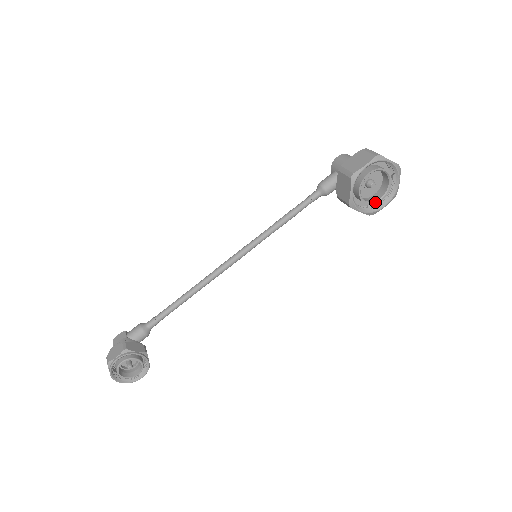
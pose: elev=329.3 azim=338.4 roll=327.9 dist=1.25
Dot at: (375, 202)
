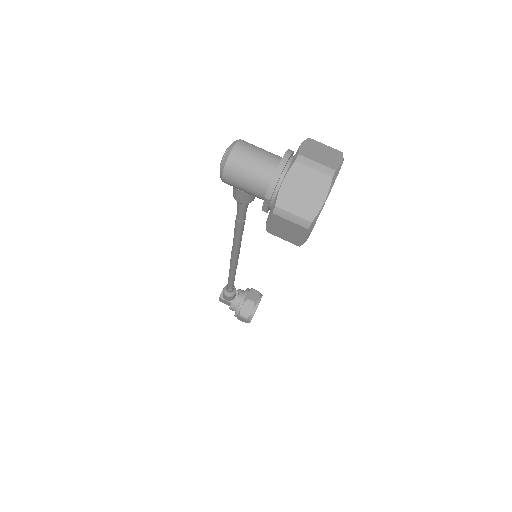
Dot at: occluded
